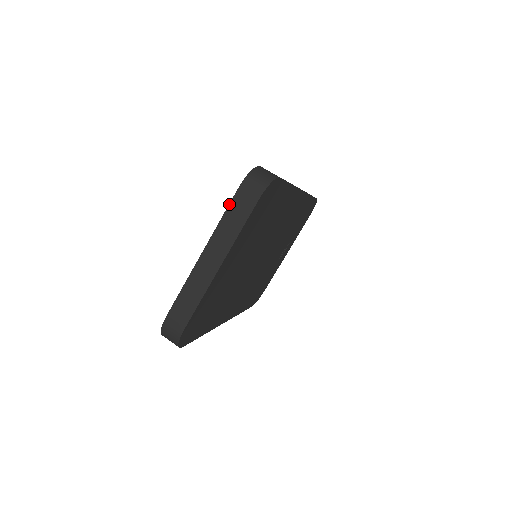
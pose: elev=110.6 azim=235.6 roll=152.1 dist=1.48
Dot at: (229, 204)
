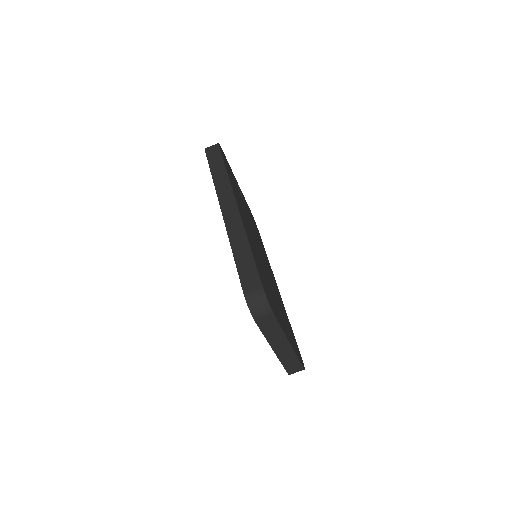
Dot at: (260, 330)
